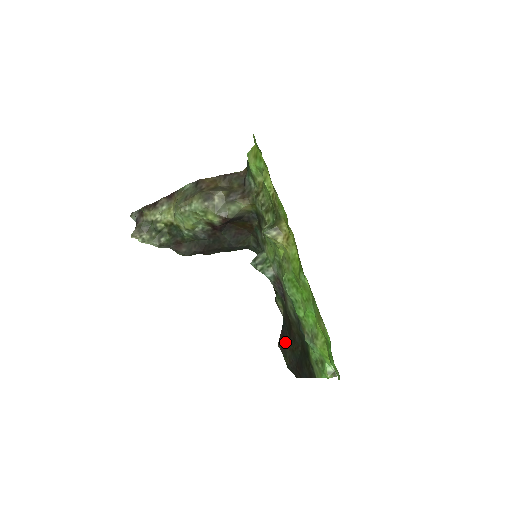
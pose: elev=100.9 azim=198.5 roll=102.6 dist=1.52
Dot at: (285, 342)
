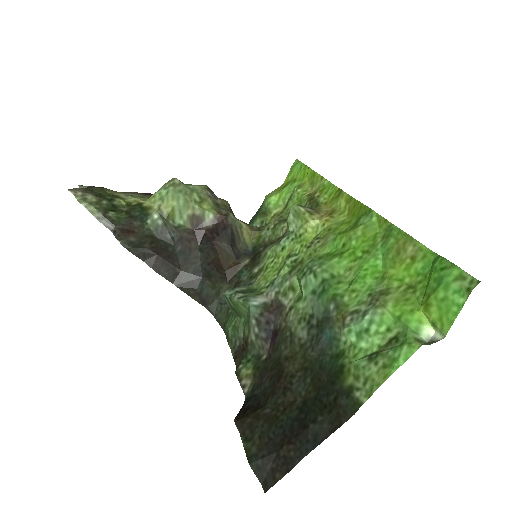
Dot at: (255, 410)
